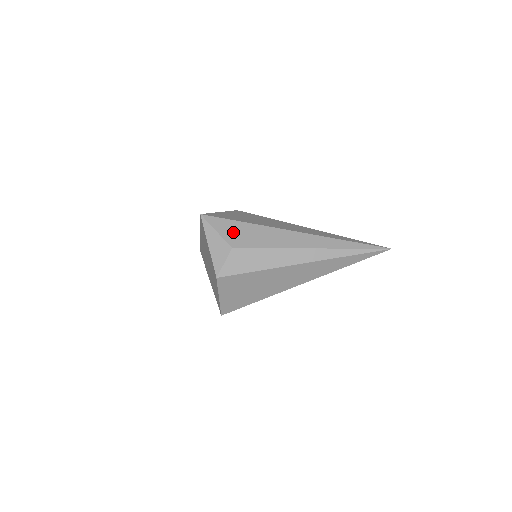
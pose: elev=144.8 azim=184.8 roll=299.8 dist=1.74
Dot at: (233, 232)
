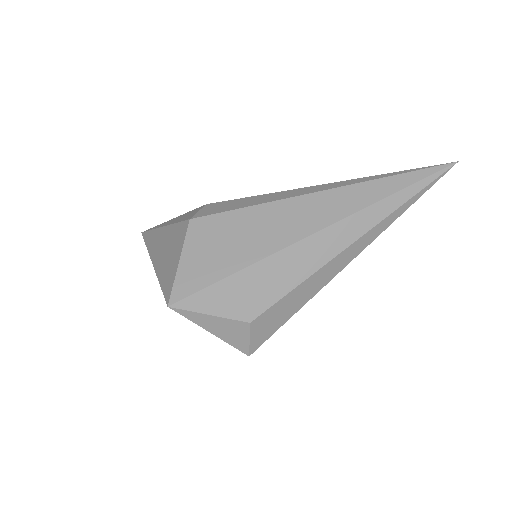
Dot at: (234, 299)
